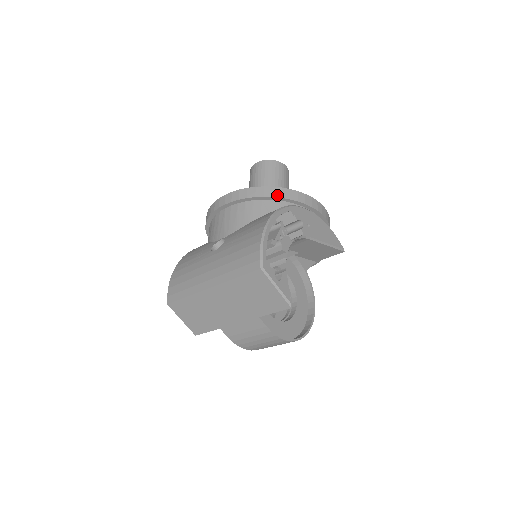
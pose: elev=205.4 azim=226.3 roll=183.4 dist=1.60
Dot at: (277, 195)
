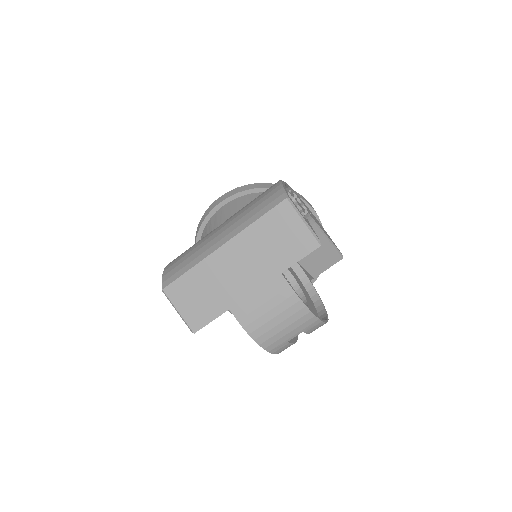
Dot at: occluded
